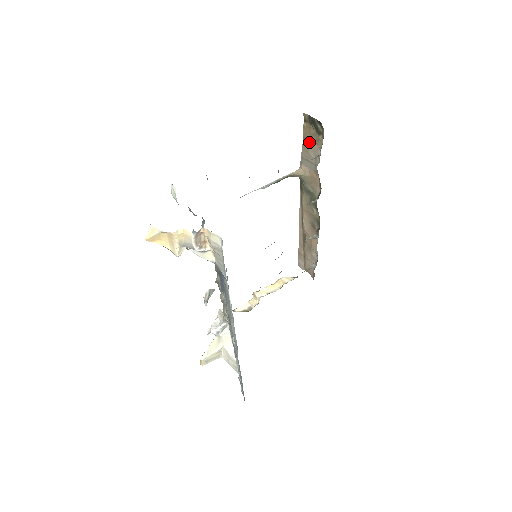
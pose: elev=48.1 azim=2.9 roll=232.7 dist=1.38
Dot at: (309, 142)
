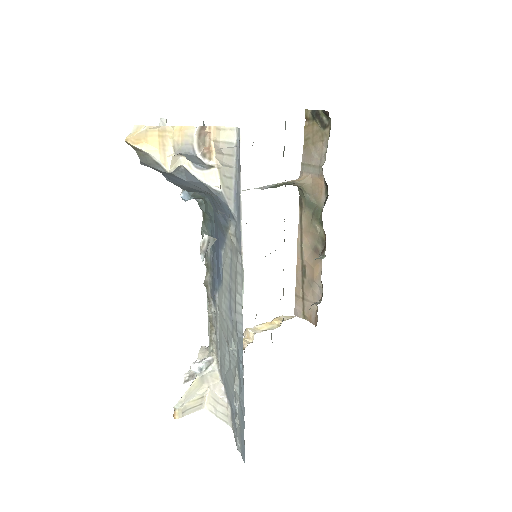
Dot at: (312, 142)
